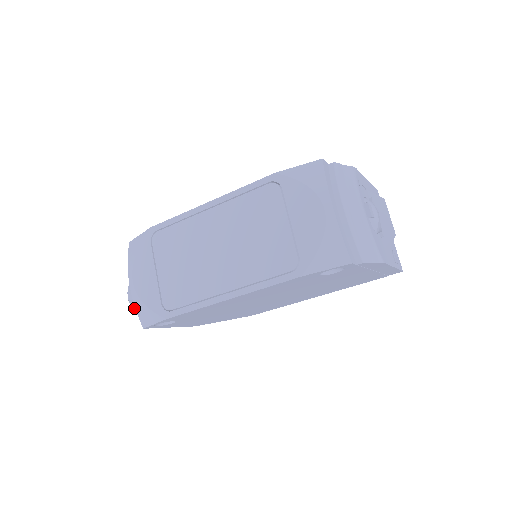
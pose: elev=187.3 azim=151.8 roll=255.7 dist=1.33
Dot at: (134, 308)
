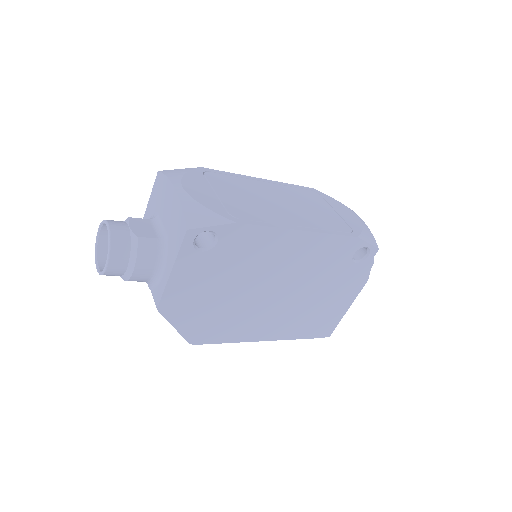
Dot at: (114, 239)
